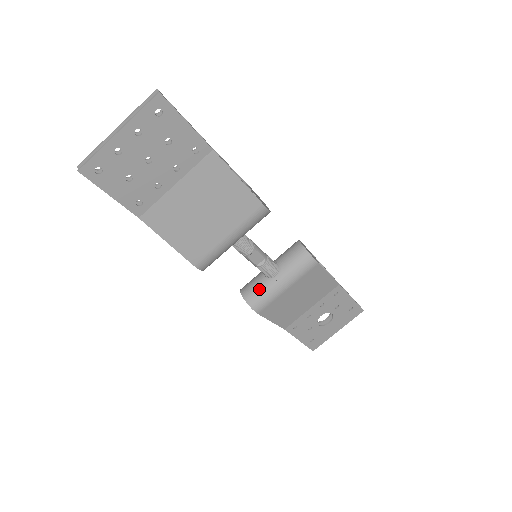
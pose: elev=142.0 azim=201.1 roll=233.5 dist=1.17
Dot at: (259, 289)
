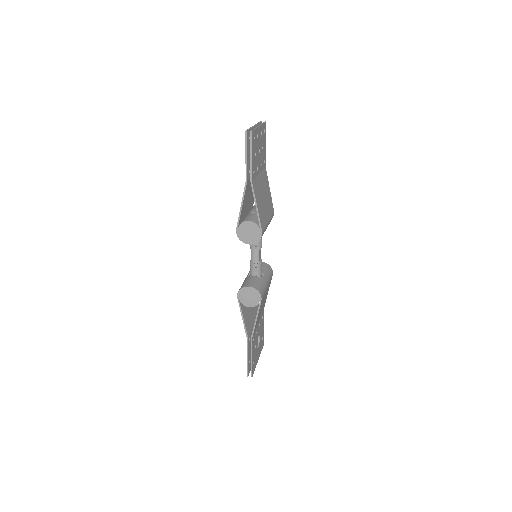
Dot at: (258, 282)
